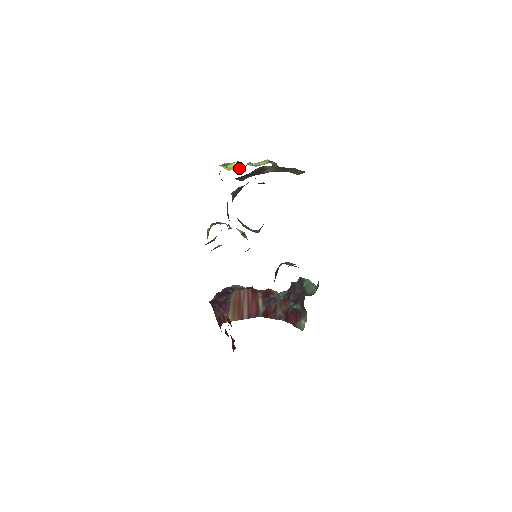
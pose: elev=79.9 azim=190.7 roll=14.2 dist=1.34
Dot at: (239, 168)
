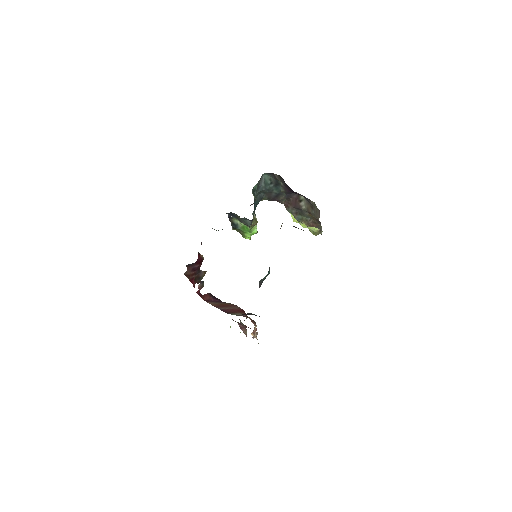
Dot at: (301, 225)
